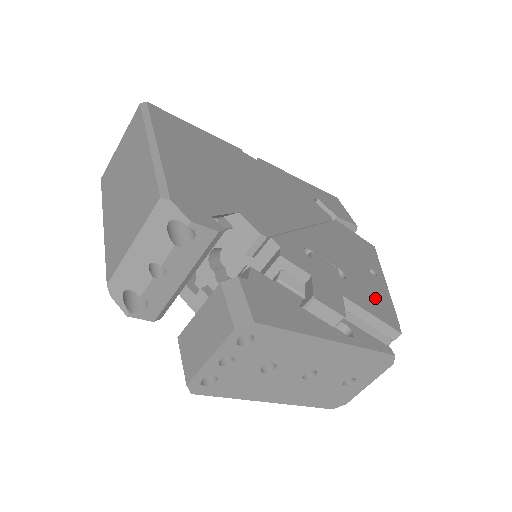
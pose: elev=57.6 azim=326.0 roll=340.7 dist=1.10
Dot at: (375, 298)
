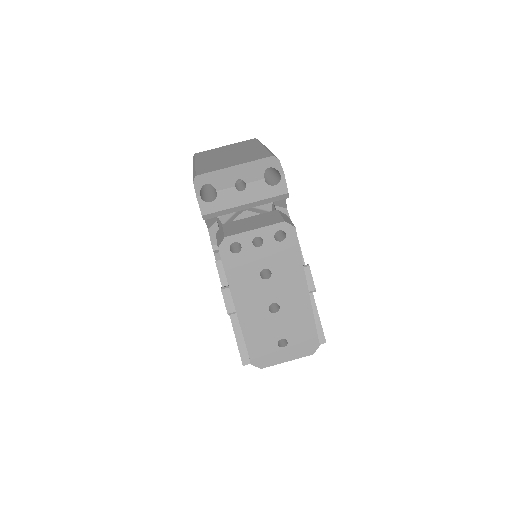
Dot at: occluded
